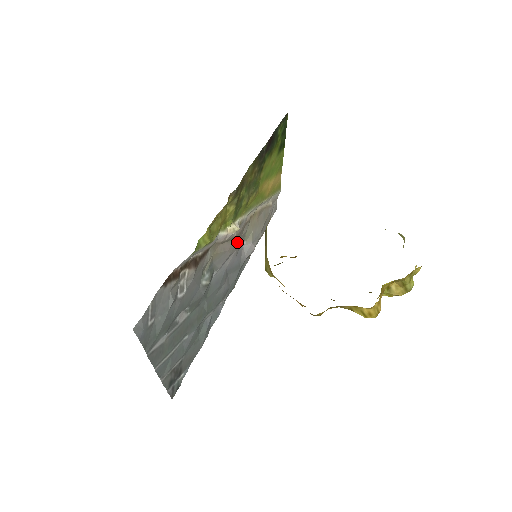
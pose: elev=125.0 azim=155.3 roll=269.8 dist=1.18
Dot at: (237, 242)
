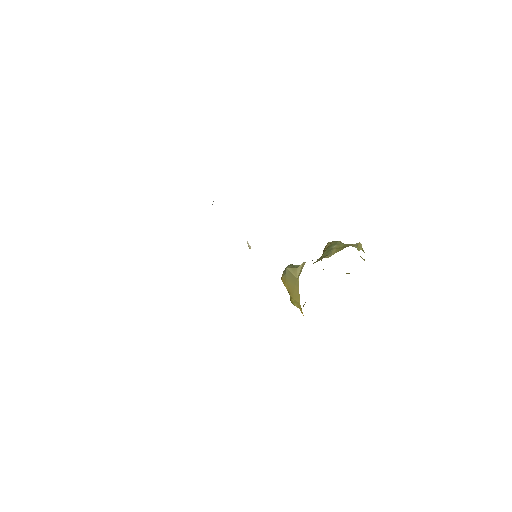
Dot at: occluded
